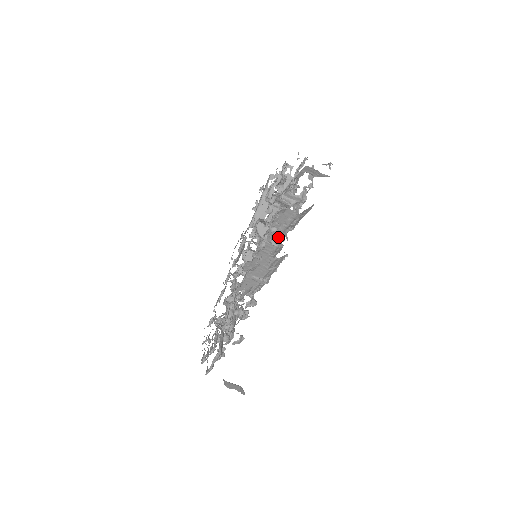
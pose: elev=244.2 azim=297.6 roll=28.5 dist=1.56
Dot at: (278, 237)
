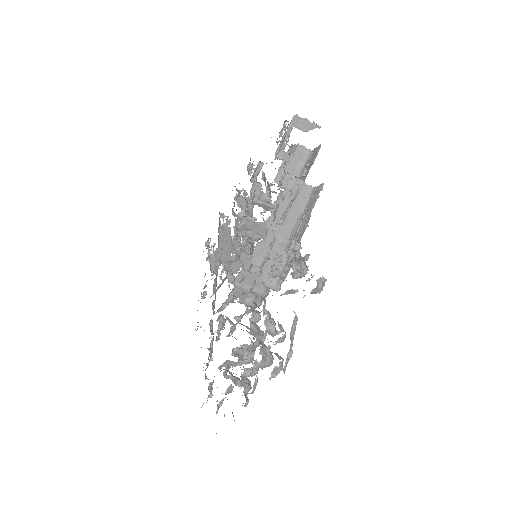
Dot at: occluded
